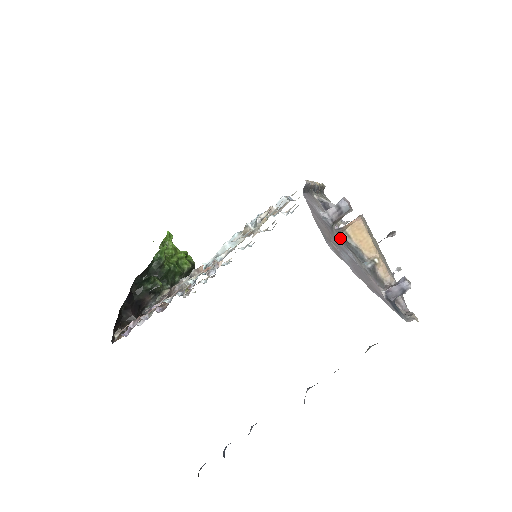
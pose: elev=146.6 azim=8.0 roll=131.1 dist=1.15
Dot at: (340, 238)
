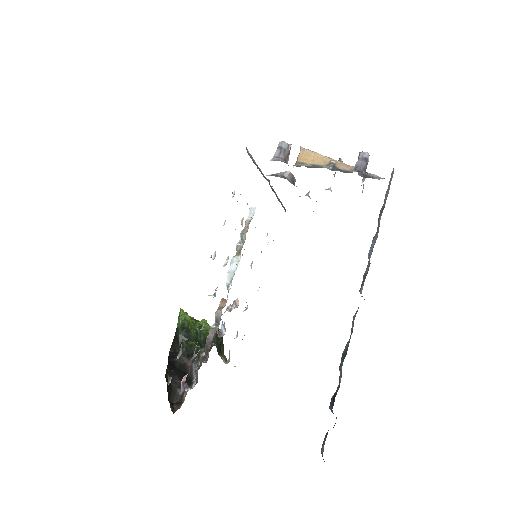
Dot at: occluded
